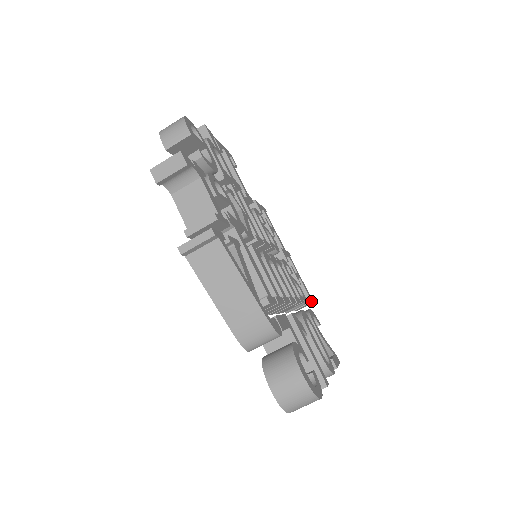
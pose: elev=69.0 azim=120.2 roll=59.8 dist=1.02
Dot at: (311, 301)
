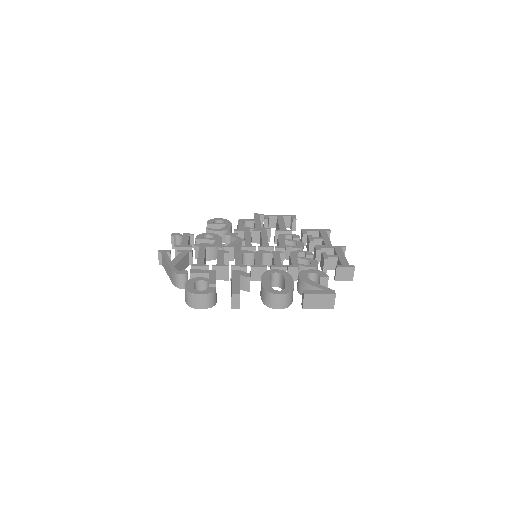
Dot at: (339, 267)
